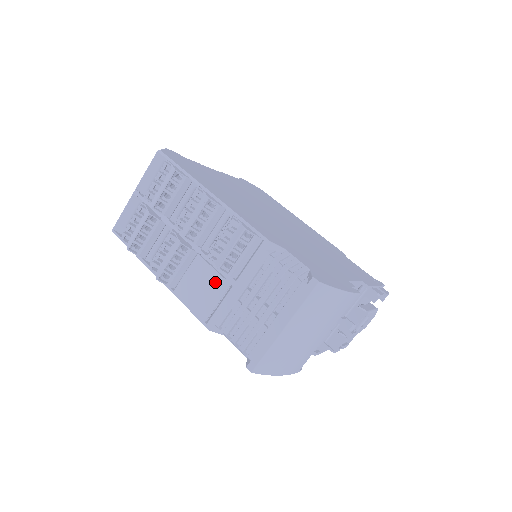
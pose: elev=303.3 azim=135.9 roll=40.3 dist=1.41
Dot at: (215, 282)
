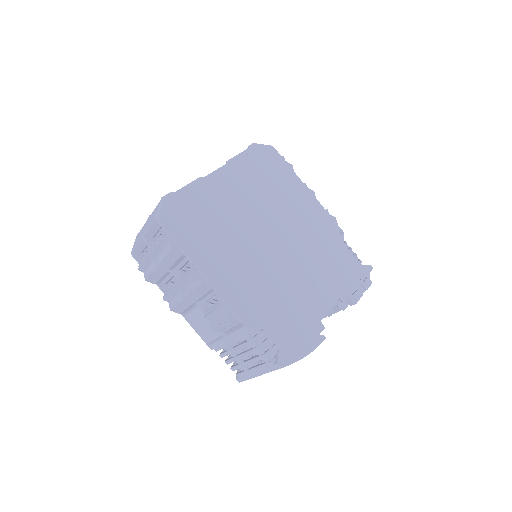
Dot at: occluded
